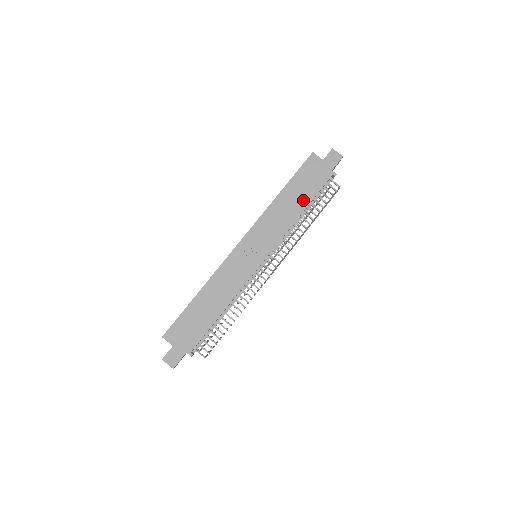
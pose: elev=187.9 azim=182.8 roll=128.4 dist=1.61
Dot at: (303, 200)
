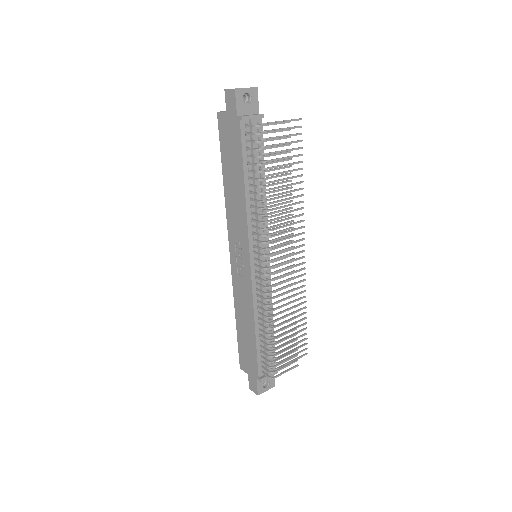
Dot at: (238, 174)
